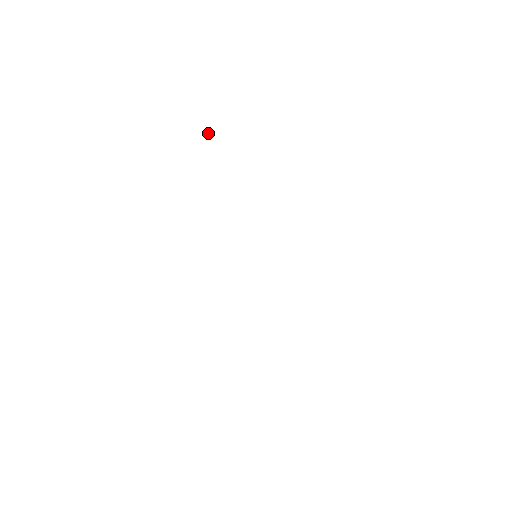
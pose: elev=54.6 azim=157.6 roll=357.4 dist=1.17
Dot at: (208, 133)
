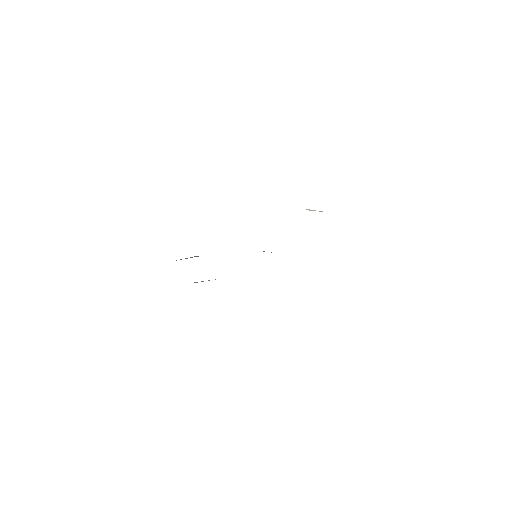
Dot at: occluded
